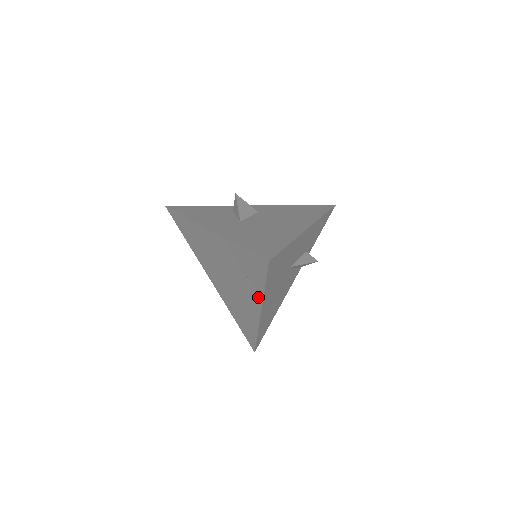
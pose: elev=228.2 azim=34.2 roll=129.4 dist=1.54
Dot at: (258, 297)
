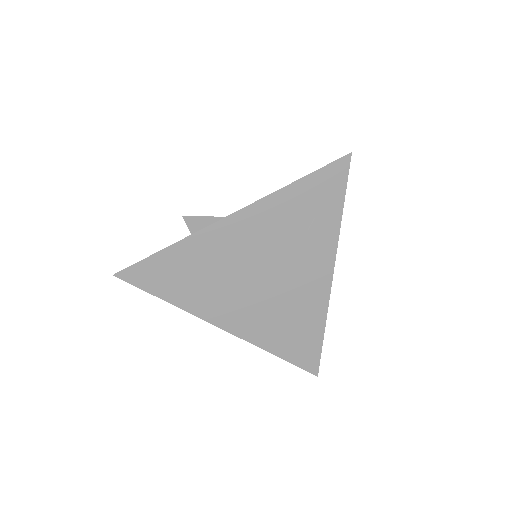
Dot at: (330, 243)
